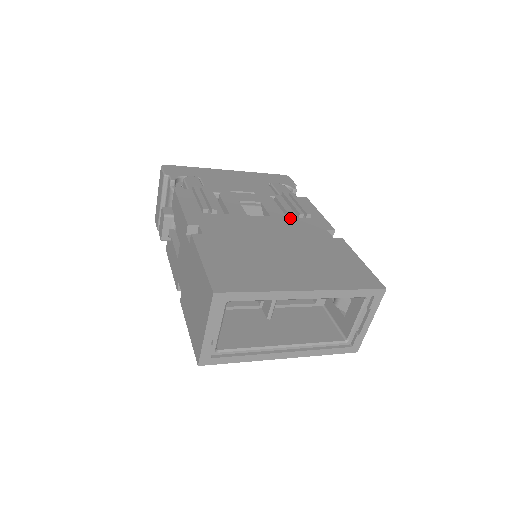
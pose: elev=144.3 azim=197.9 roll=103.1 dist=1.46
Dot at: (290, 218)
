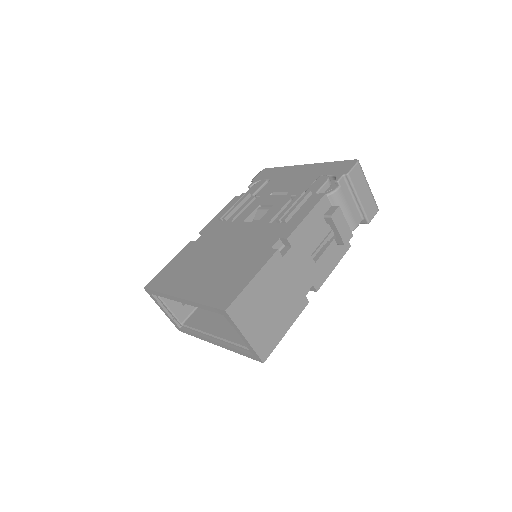
Dot at: (269, 224)
